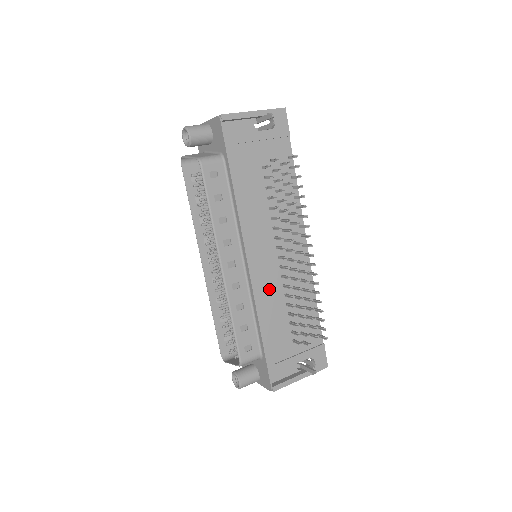
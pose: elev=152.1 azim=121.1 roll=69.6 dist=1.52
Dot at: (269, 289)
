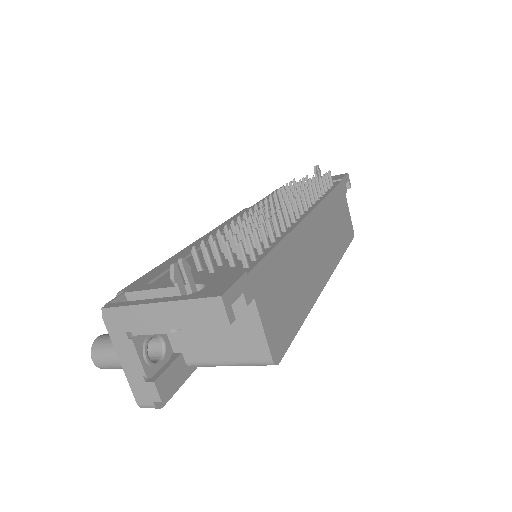
Dot at: occluded
